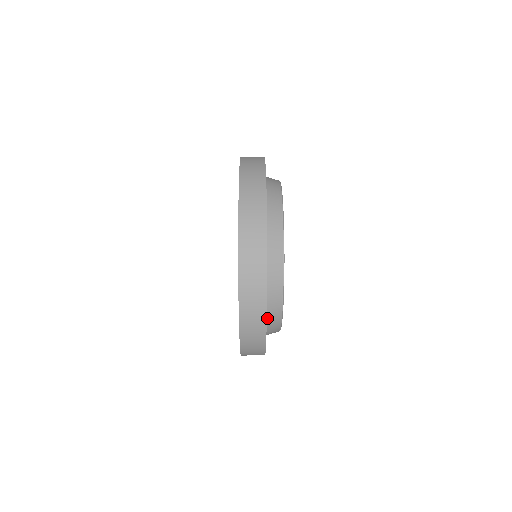
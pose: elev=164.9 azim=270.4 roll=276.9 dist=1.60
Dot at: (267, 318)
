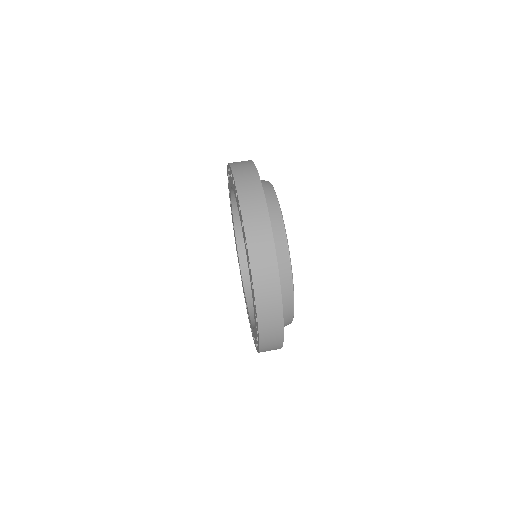
Dot at: occluded
